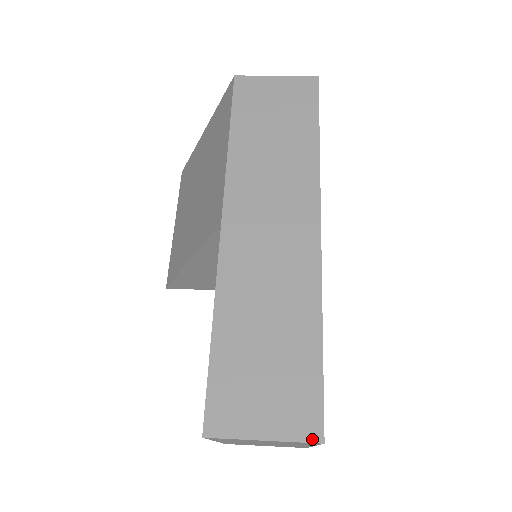
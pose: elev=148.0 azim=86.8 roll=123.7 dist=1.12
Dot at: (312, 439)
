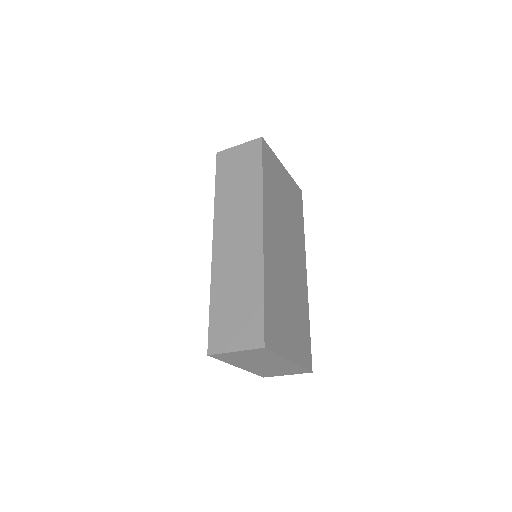
Dot at: (258, 347)
